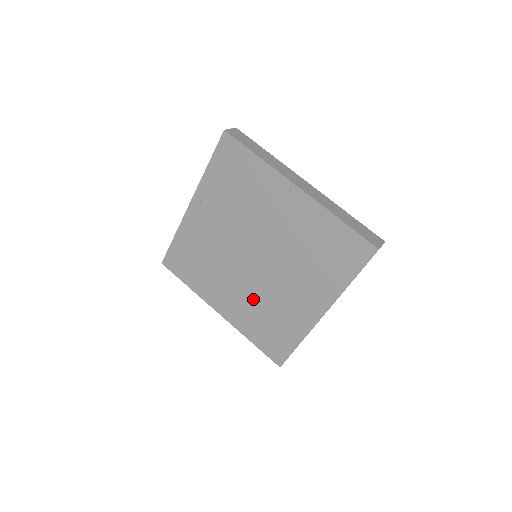
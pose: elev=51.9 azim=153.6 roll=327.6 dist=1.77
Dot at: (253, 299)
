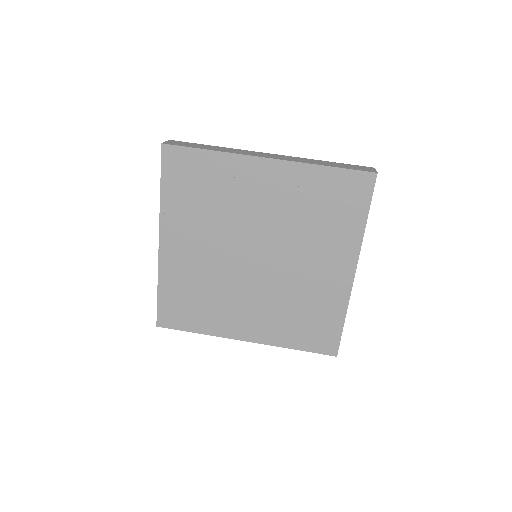
Dot at: (275, 302)
